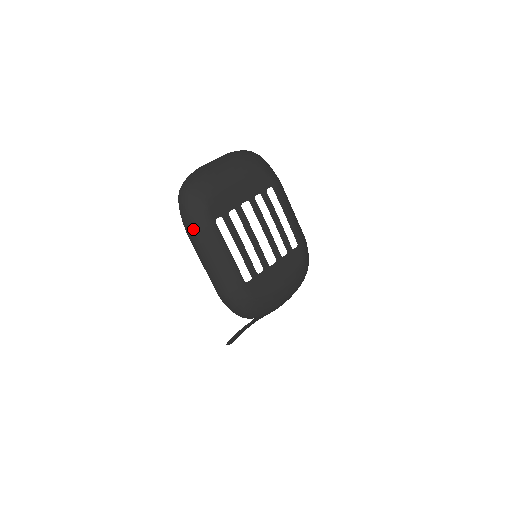
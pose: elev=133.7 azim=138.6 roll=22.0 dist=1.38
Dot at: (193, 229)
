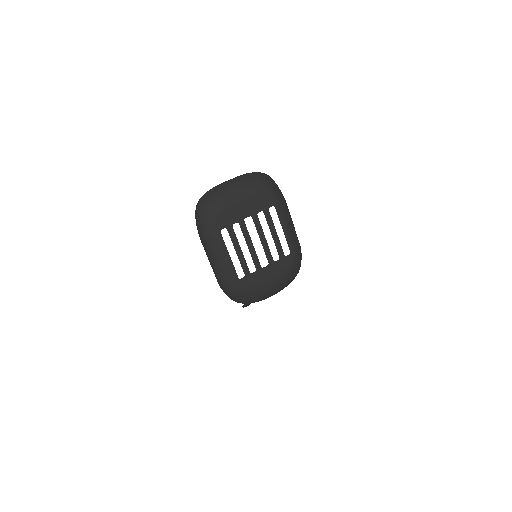
Dot at: (203, 235)
